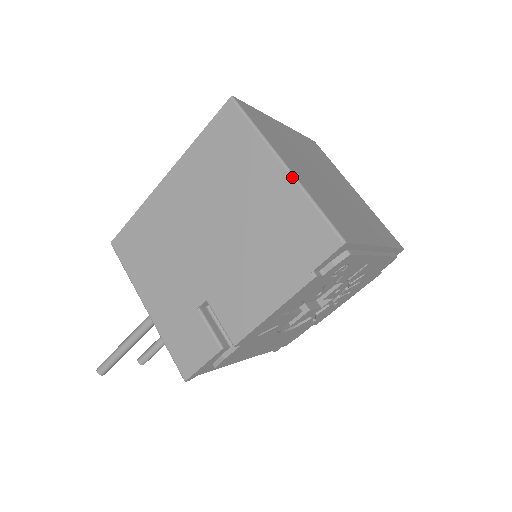
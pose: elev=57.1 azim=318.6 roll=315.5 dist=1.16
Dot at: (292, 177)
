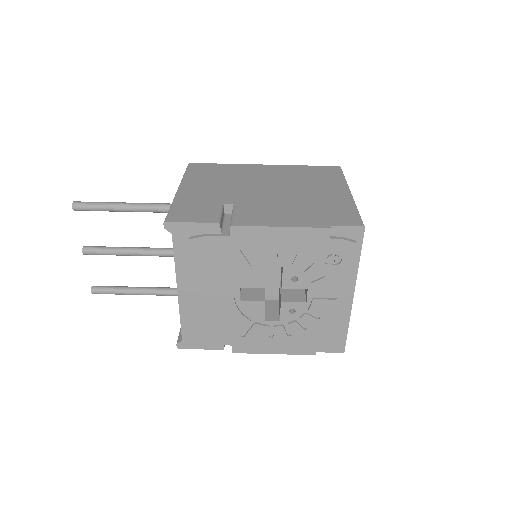
Dot at: (352, 197)
